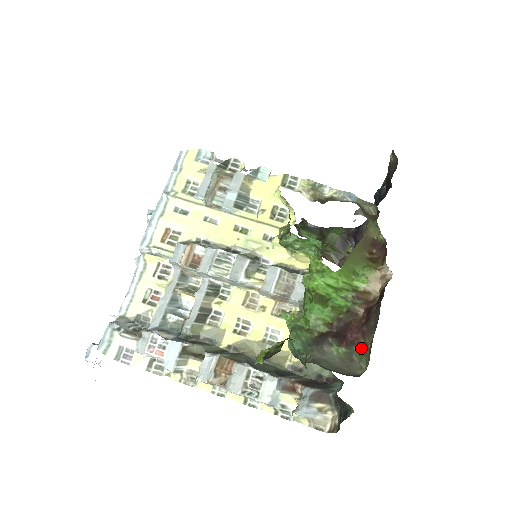
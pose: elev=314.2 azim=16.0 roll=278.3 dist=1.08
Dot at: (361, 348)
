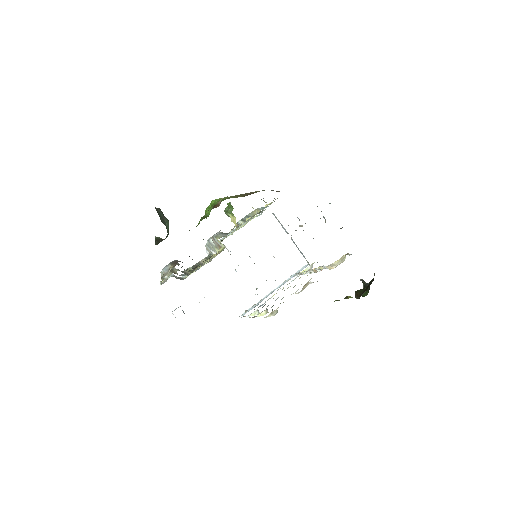
Dot at: occluded
